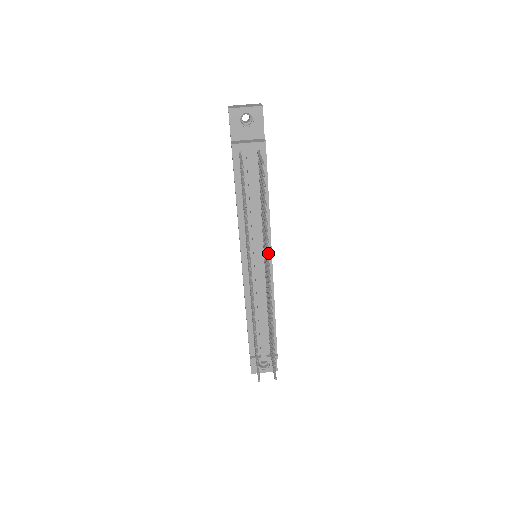
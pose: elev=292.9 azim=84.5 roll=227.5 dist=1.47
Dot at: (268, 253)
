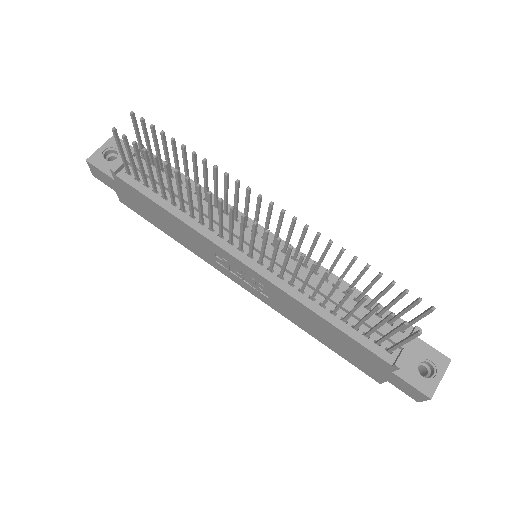
Dot at: (236, 188)
